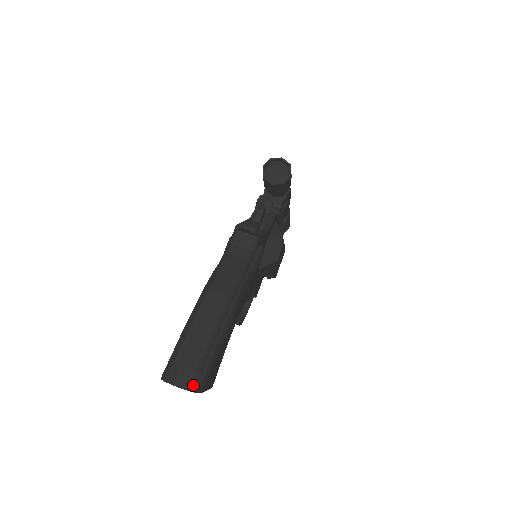
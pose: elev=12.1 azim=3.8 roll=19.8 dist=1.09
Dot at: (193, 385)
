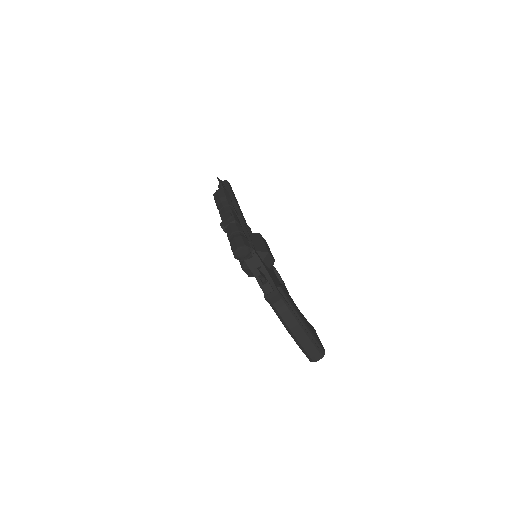
Dot at: (322, 354)
